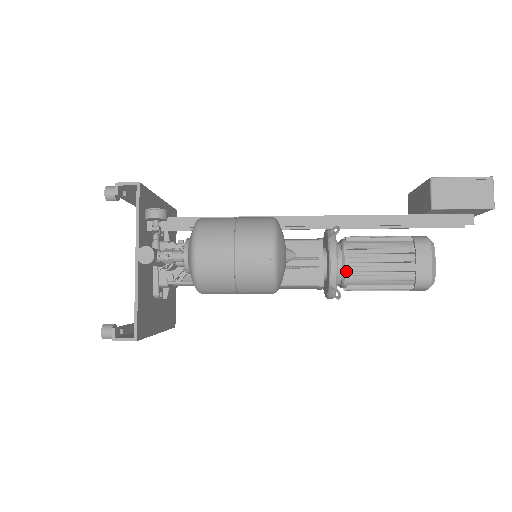
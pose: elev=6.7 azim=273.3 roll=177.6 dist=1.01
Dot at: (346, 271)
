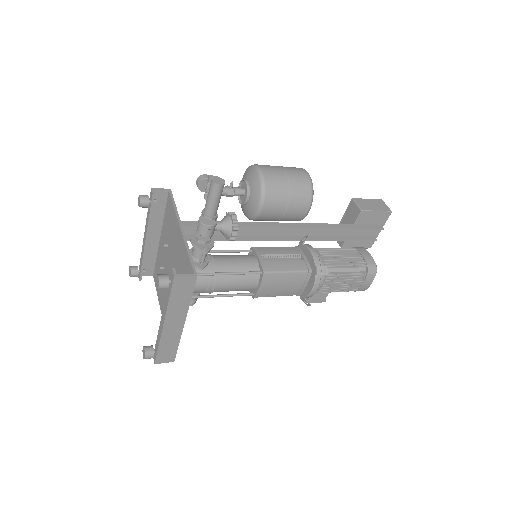
Dot at: (322, 262)
